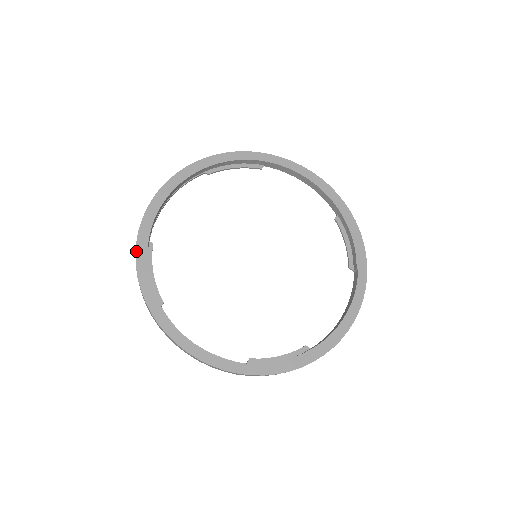
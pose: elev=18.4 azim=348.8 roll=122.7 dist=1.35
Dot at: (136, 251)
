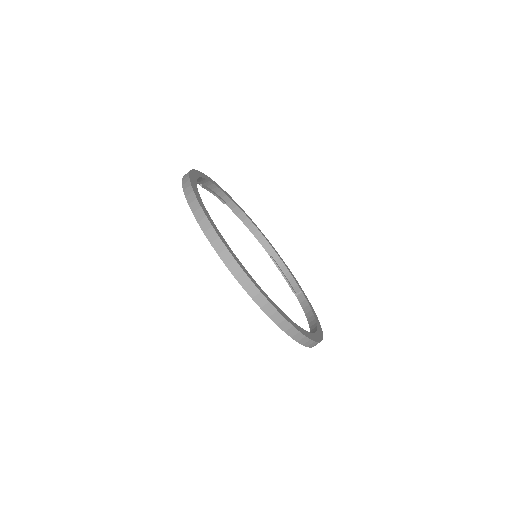
Dot at: (200, 205)
